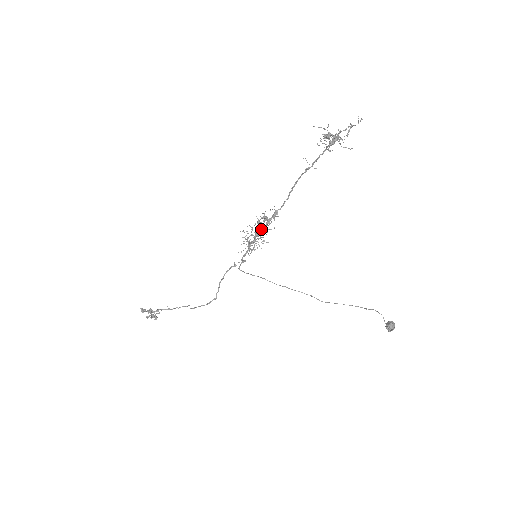
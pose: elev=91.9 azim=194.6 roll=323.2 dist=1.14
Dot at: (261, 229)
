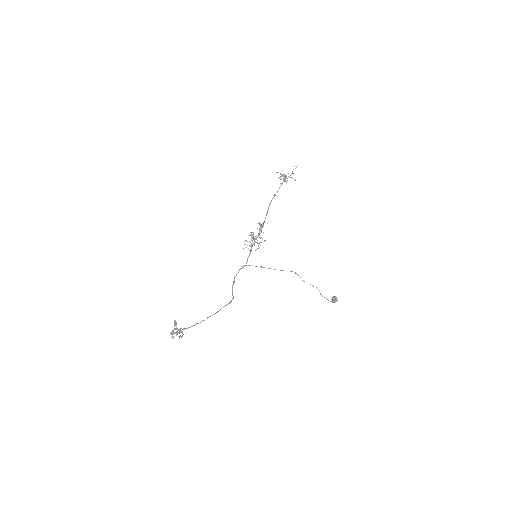
Dot at: occluded
